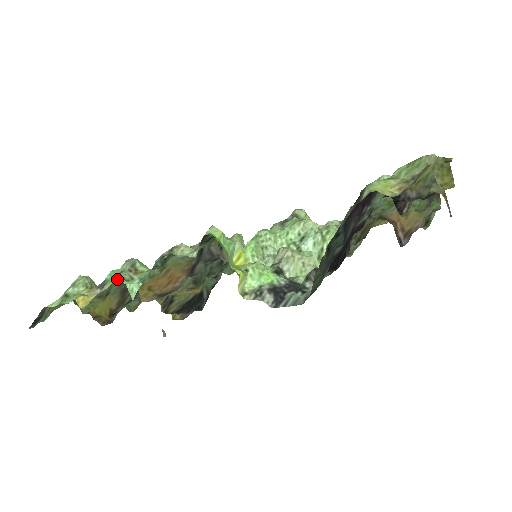
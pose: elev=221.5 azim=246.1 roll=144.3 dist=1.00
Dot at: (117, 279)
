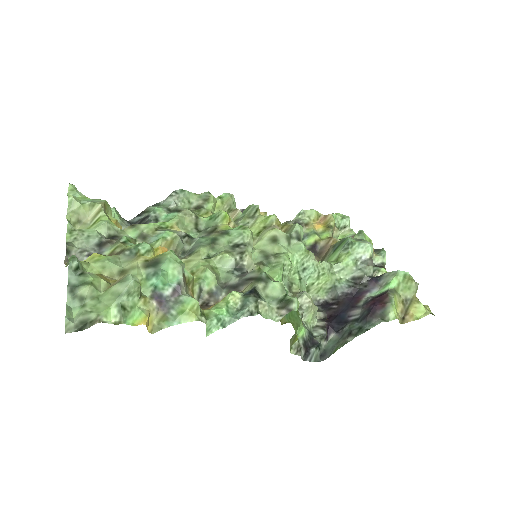
Dot at: (197, 316)
